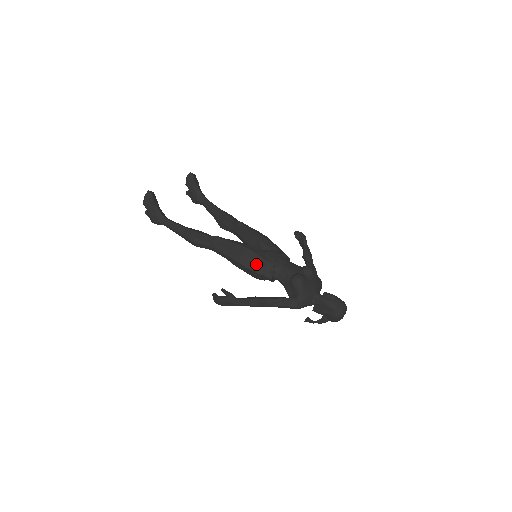
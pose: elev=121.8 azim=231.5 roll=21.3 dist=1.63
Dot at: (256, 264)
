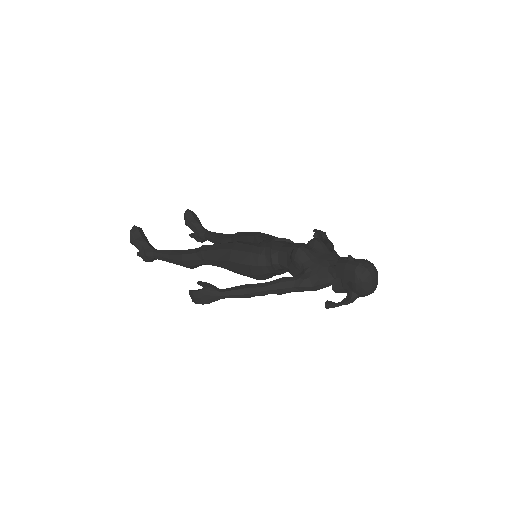
Dot at: (248, 255)
